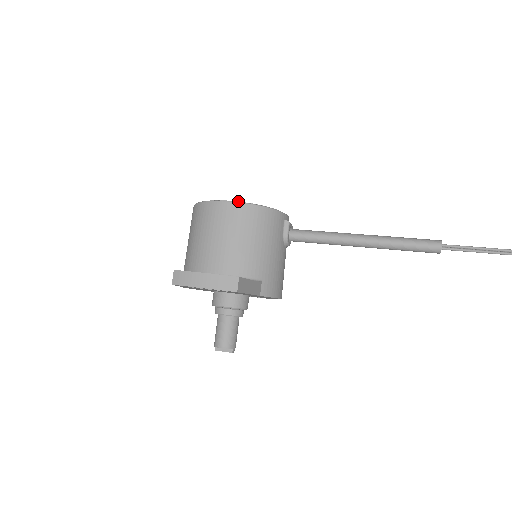
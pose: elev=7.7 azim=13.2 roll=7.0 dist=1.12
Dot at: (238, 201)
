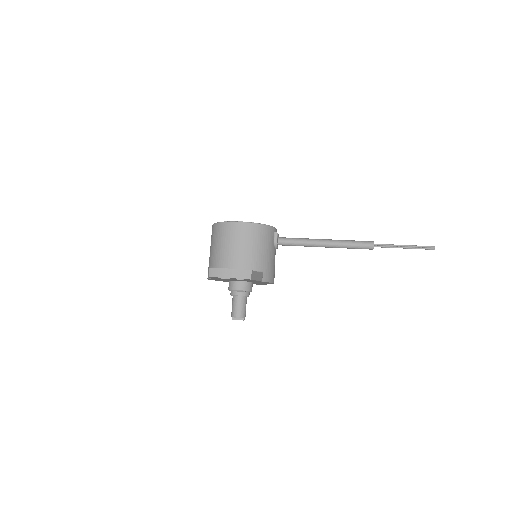
Dot at: occluded
